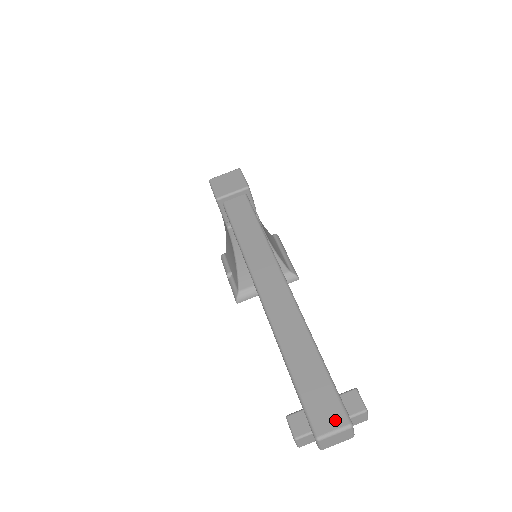
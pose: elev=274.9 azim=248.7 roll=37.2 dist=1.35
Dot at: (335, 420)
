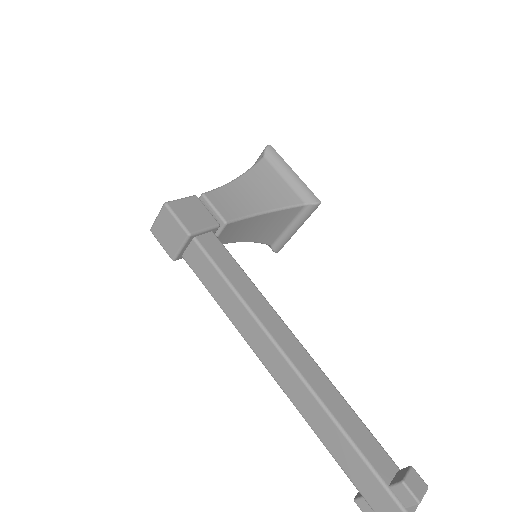
Dot at: out of frame
